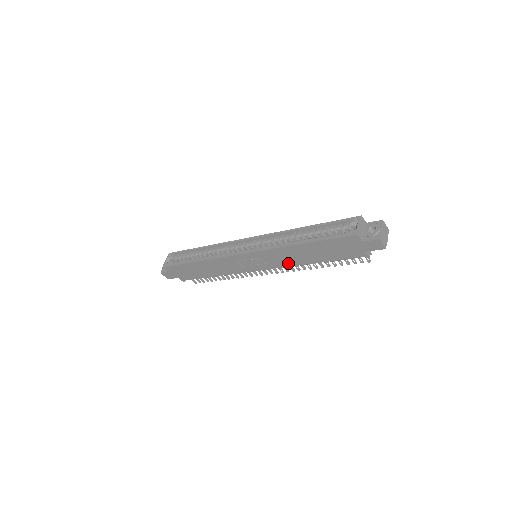
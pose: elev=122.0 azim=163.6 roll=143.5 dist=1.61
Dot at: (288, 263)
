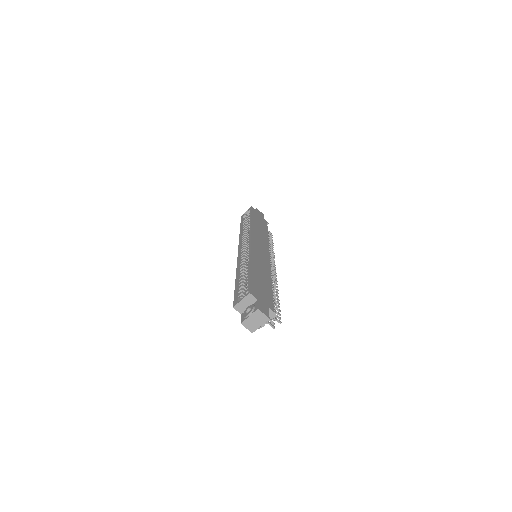
Dot at: occluded
